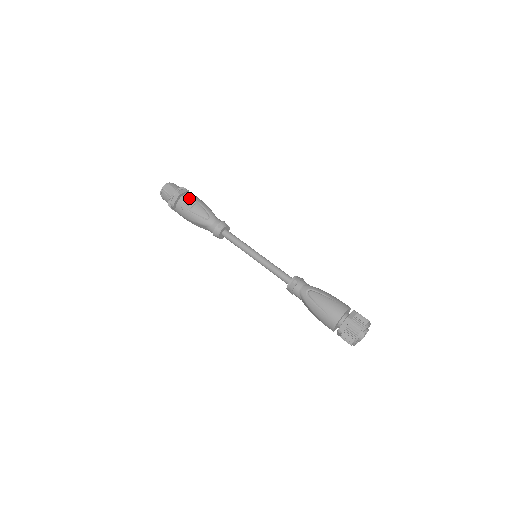
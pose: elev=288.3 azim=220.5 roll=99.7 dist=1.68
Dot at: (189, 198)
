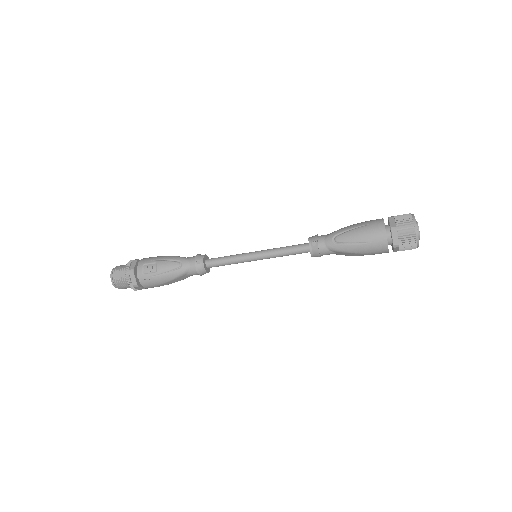
Dot at: (145, 265)
